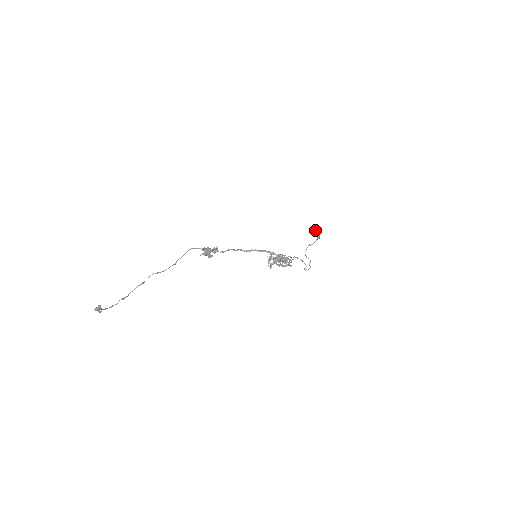
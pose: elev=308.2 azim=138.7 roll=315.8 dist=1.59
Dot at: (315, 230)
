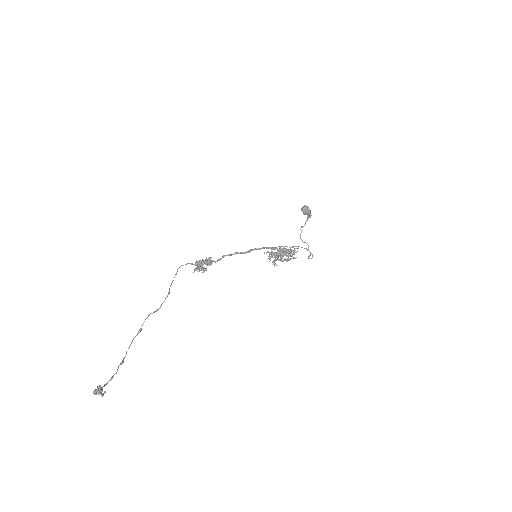
Dot at: (306, 208)
